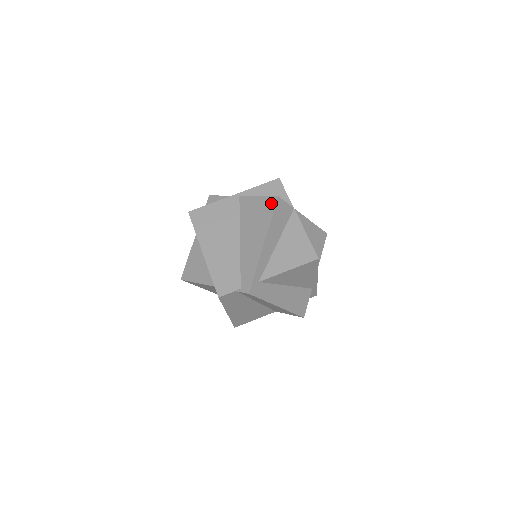
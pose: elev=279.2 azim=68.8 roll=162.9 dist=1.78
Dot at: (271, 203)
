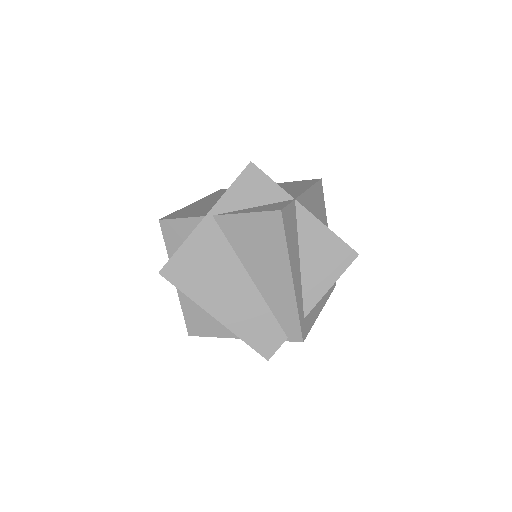
Dot at: (274, 222)
